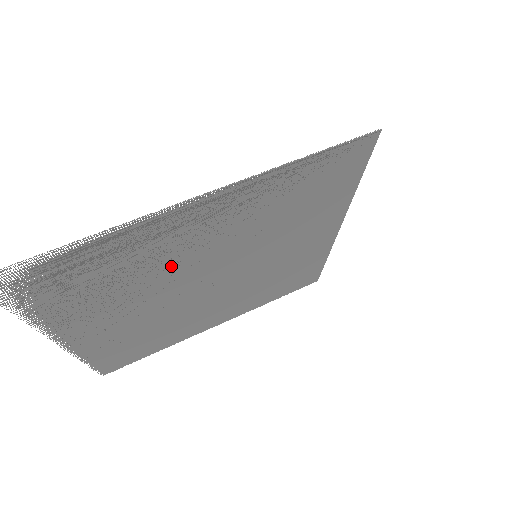
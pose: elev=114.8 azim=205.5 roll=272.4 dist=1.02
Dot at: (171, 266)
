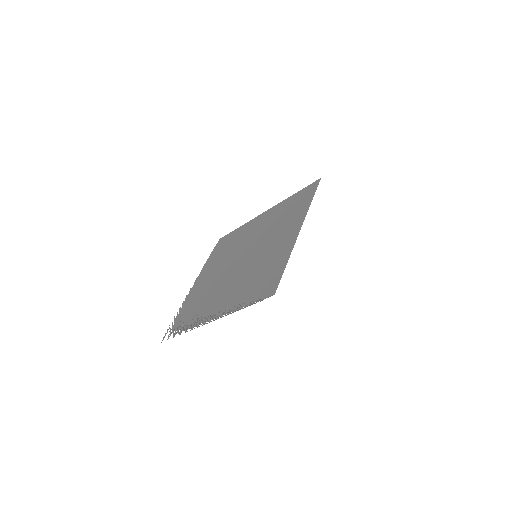
Dot at: (216, 290)
